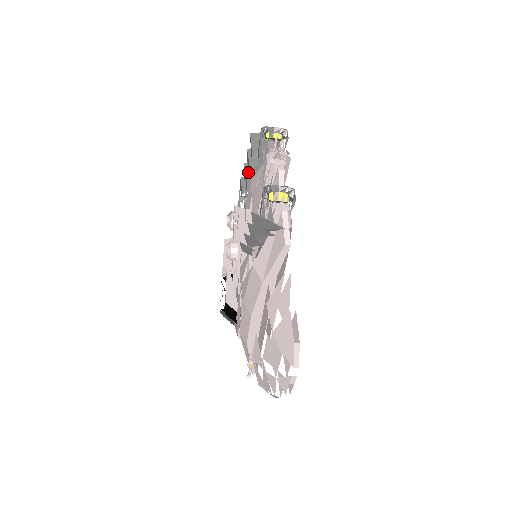
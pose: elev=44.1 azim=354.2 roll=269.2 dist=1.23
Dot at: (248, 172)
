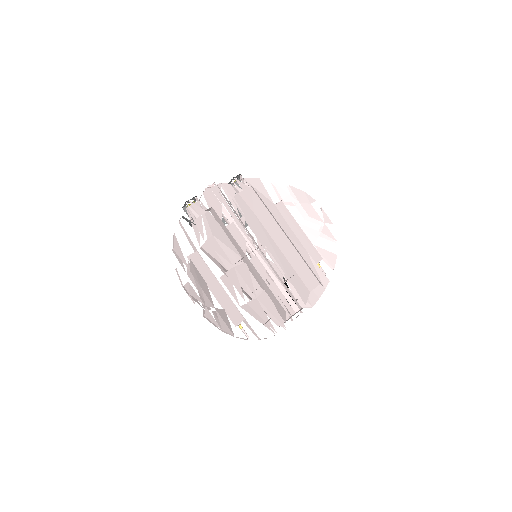
Dot at: occluded
